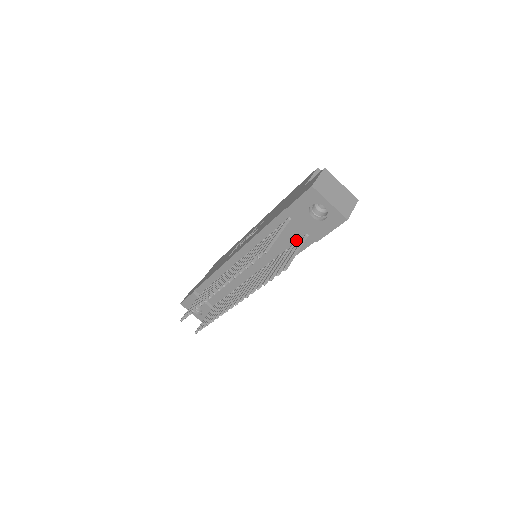
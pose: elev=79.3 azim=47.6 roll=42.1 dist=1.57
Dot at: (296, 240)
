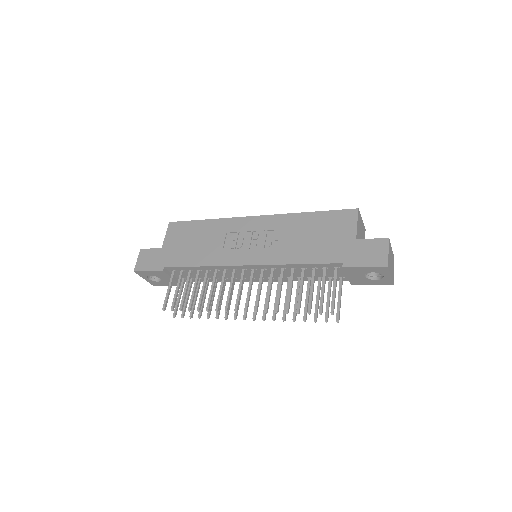
Dot at: (329, 276)
